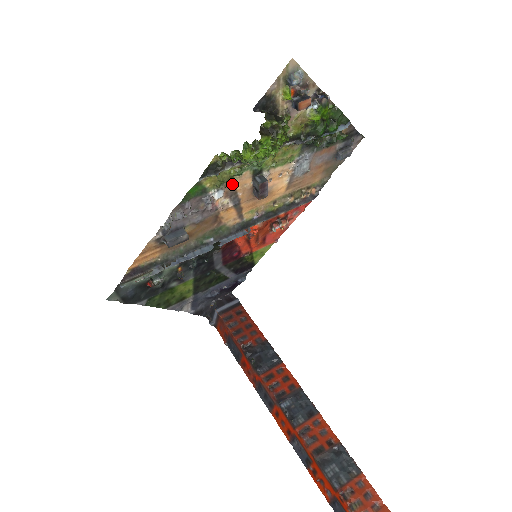
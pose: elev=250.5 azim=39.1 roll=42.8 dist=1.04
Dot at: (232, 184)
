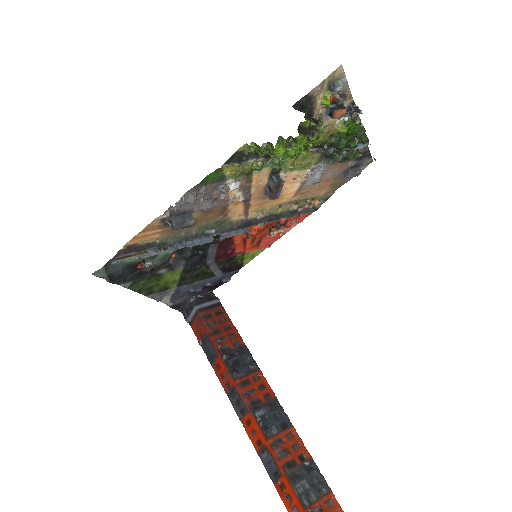
Dot at: (249, 178)
